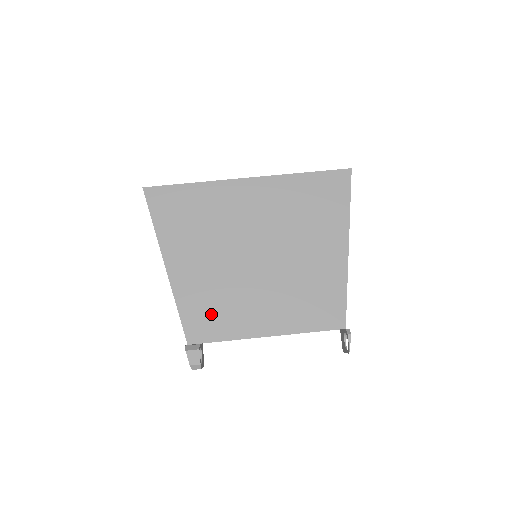
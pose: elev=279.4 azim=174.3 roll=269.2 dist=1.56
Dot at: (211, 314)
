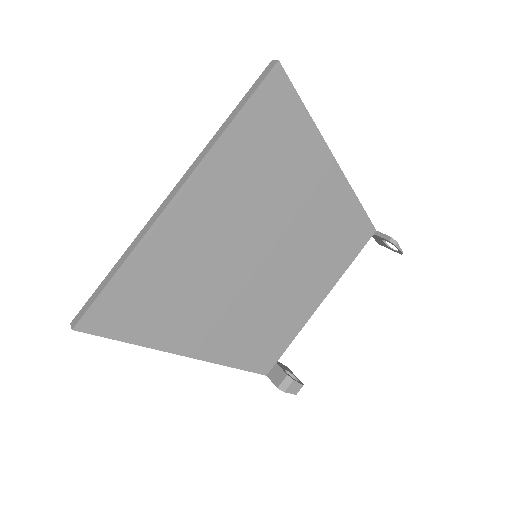
Dot at: (264, 339)
